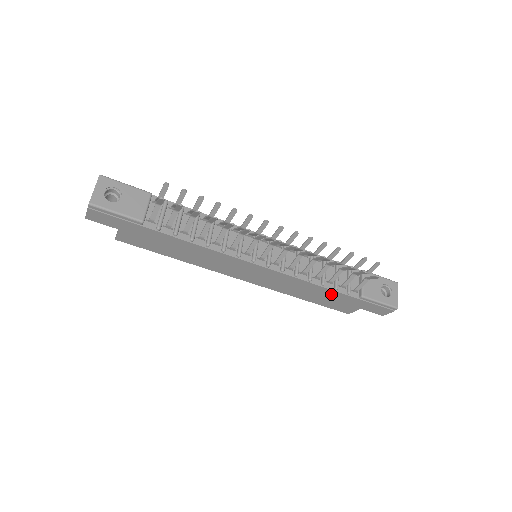
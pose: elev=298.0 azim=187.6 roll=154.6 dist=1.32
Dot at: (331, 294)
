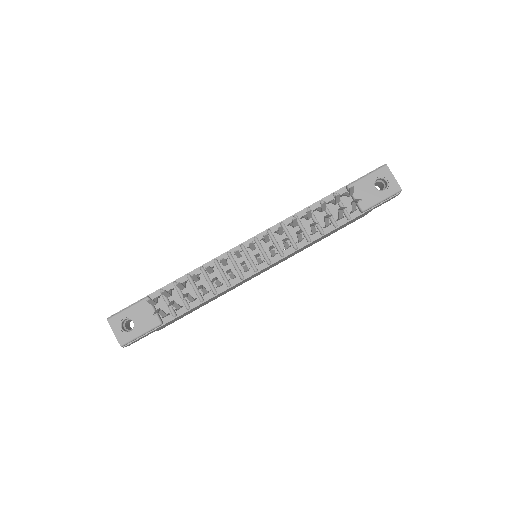
Dot at: (336, 229)
